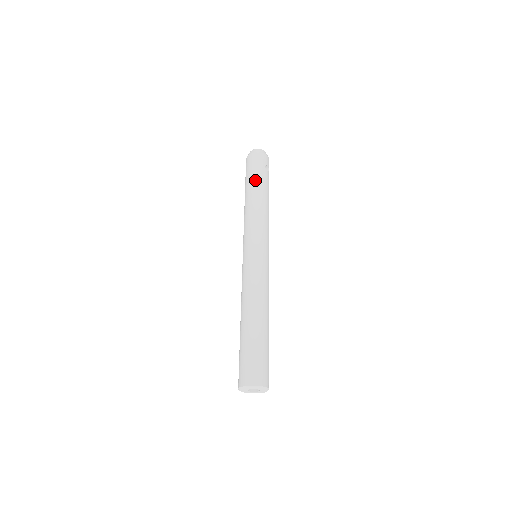
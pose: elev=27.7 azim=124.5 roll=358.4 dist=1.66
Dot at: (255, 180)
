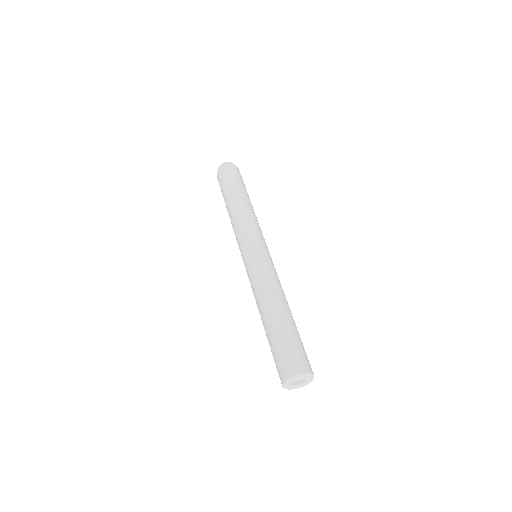
Dot at: (244, 188)
